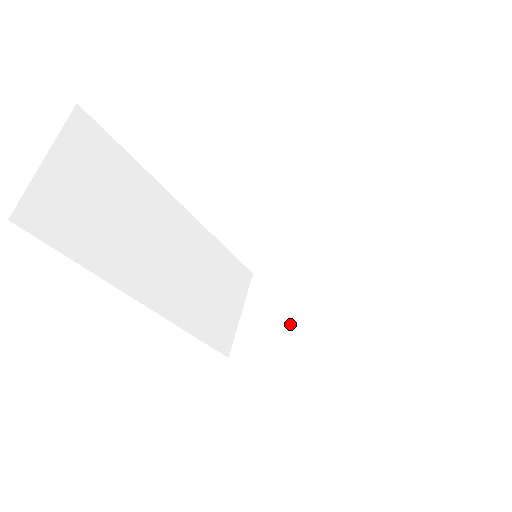
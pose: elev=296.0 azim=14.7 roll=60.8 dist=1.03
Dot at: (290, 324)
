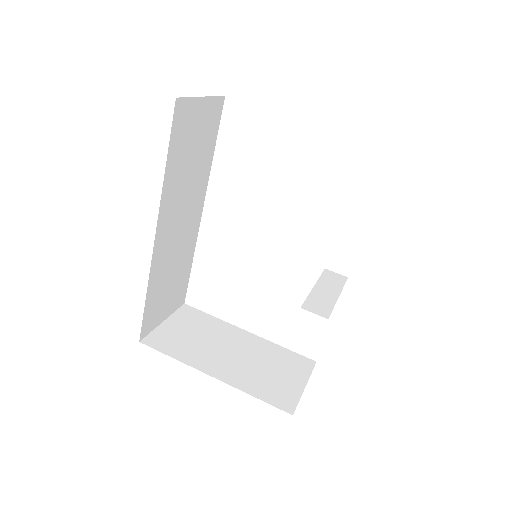
Dot at: (207, 345)
